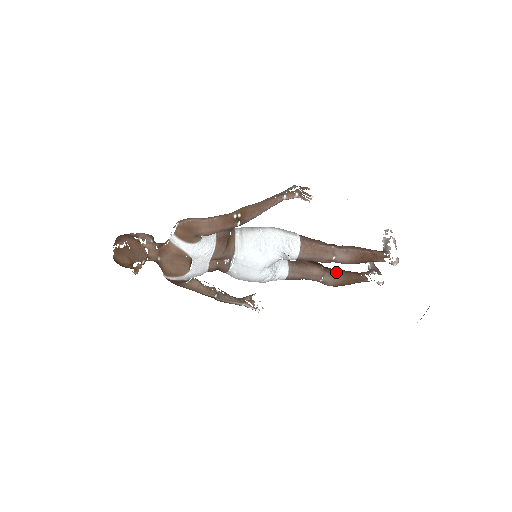
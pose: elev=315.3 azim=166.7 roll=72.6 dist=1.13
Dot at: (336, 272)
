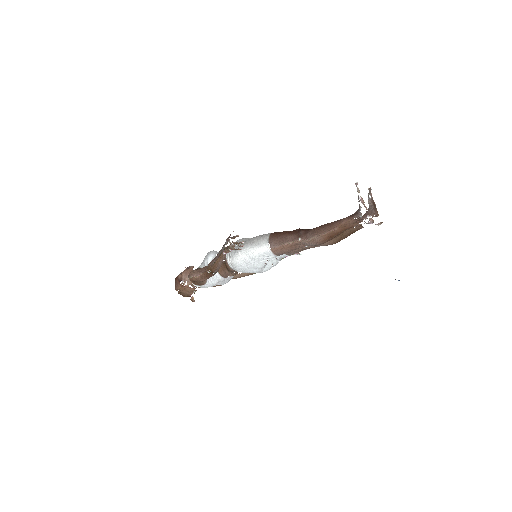
Dot at: occluded
